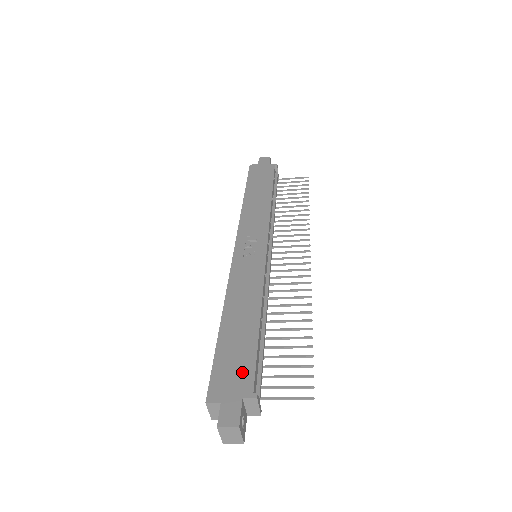
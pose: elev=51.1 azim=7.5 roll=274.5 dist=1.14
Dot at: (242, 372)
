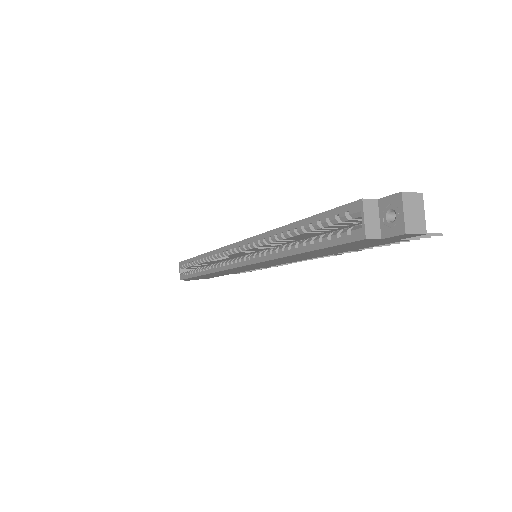
Dot at: occluded
